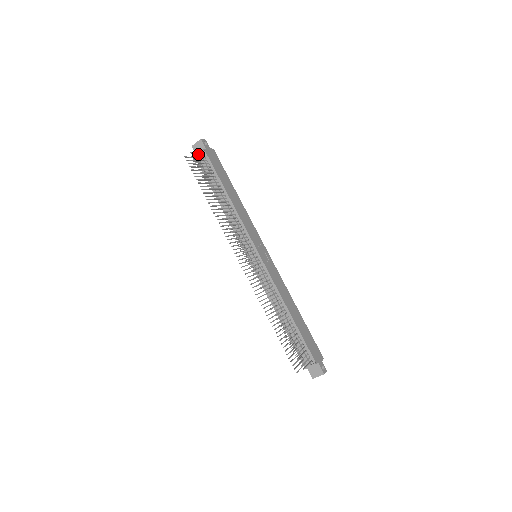
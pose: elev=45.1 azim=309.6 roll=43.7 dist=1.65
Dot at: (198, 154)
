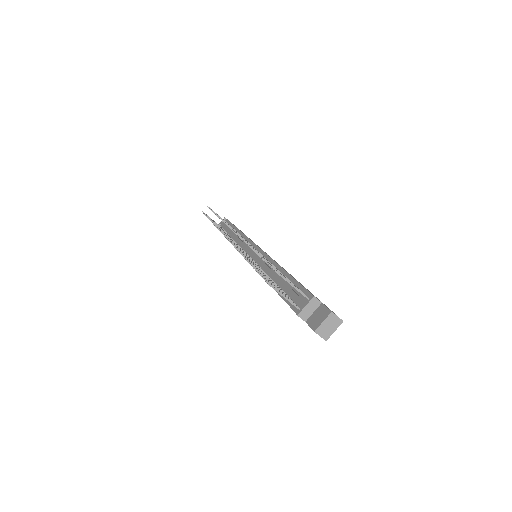
Dot at: (220, 223)
